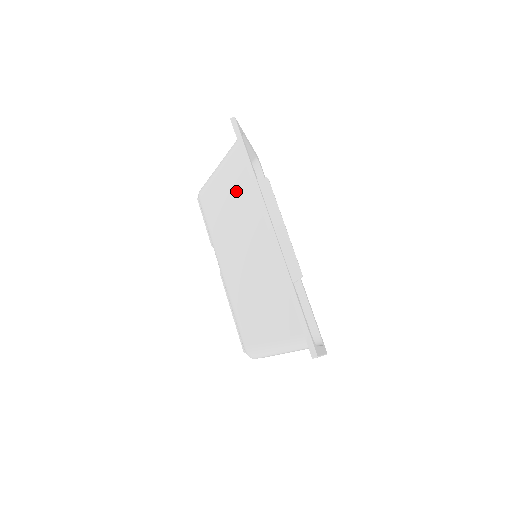
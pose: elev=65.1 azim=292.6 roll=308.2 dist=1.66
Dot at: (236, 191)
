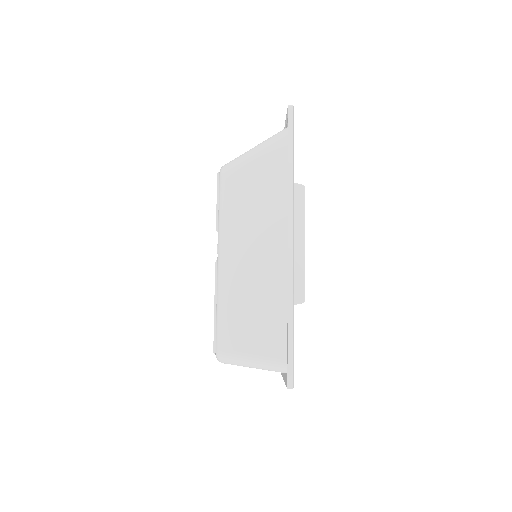
Dot at: (265, 185)
